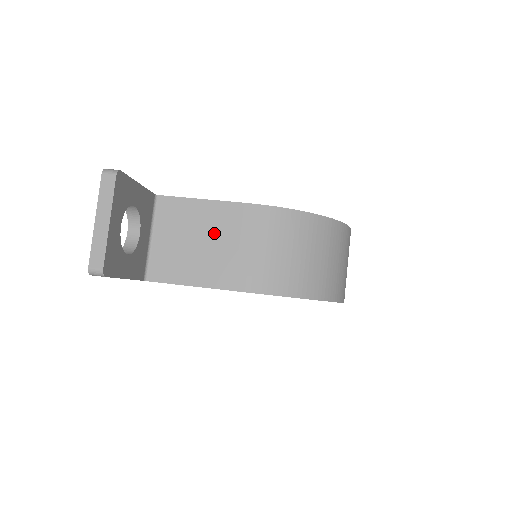
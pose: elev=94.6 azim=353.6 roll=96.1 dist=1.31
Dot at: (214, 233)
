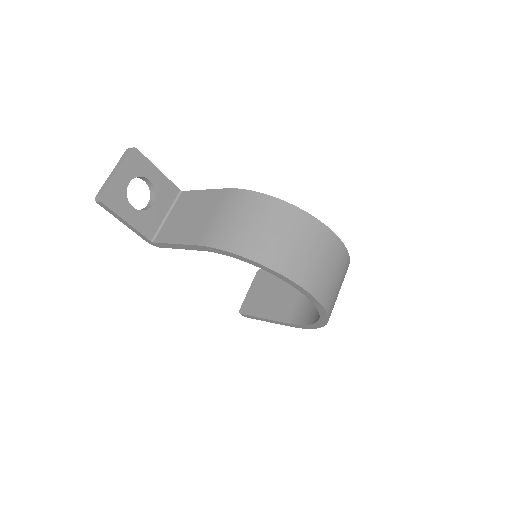
Dot at: (201, 209)
